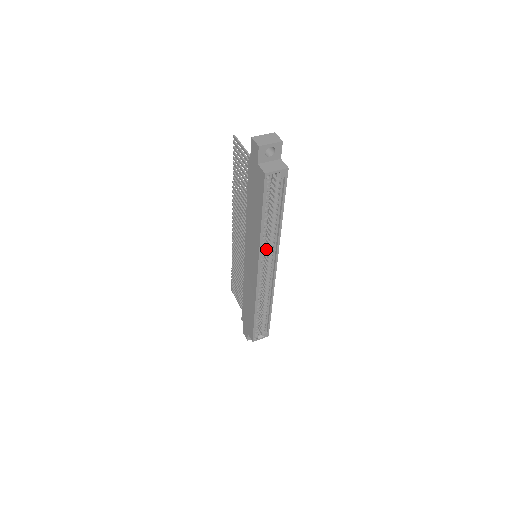
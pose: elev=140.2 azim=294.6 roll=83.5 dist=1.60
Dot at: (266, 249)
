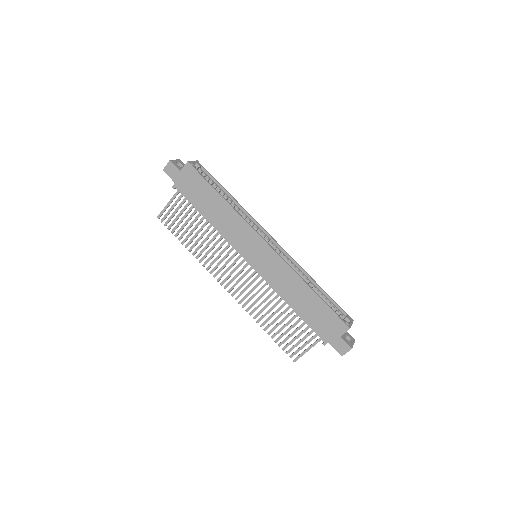
Dot at: occluded
